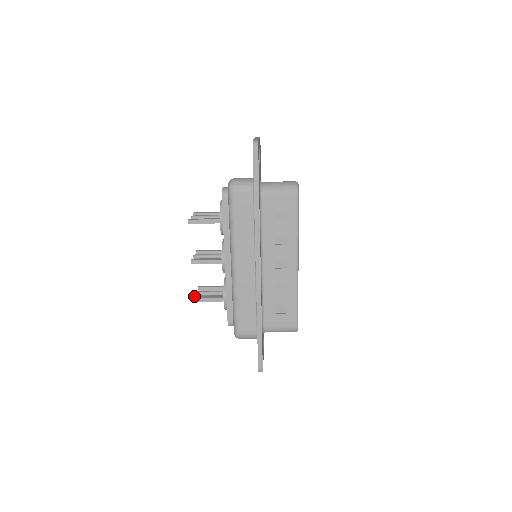
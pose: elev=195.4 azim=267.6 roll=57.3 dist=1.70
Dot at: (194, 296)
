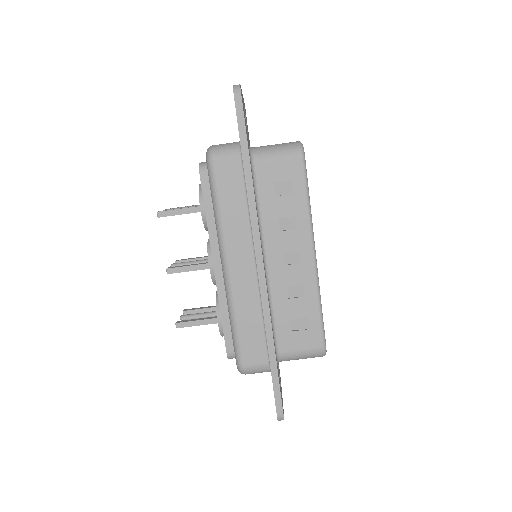
Dot at: occluded
